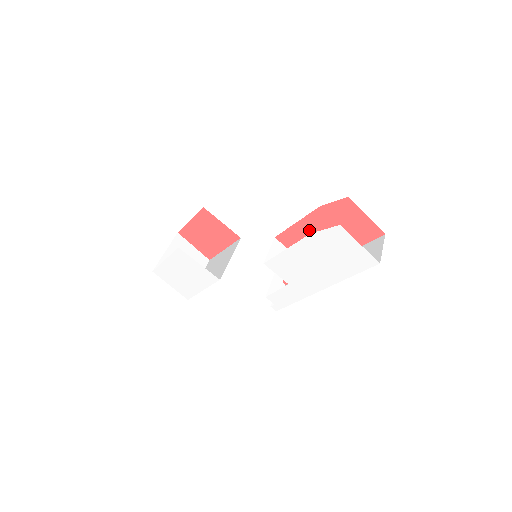
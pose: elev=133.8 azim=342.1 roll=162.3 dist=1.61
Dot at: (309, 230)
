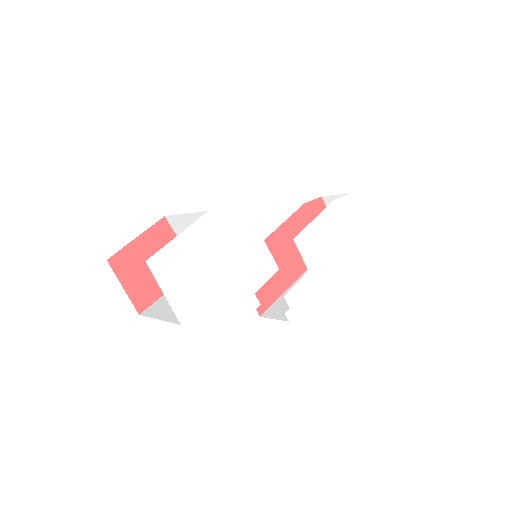
Dot at: (293, 231)
